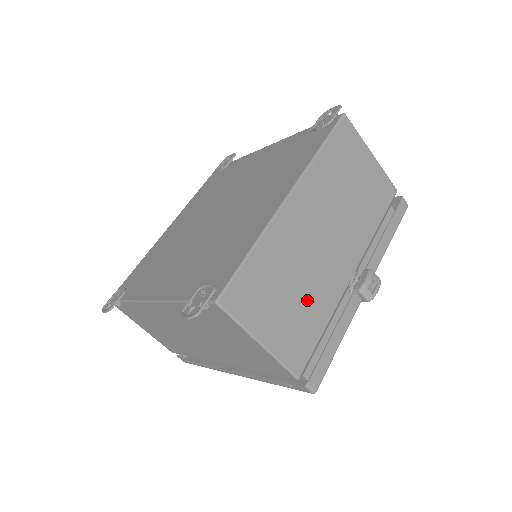
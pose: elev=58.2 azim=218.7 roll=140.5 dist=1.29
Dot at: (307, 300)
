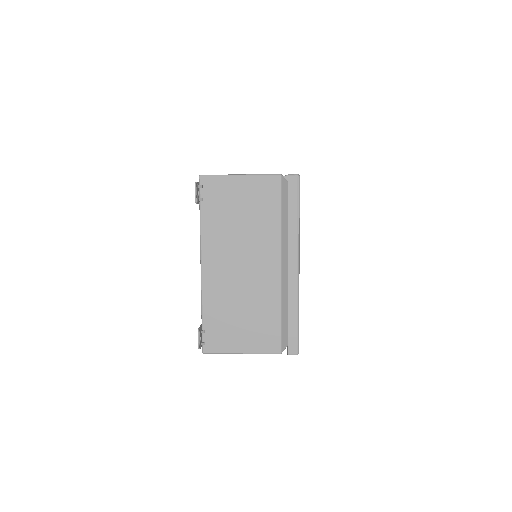
Dot at: occluded
